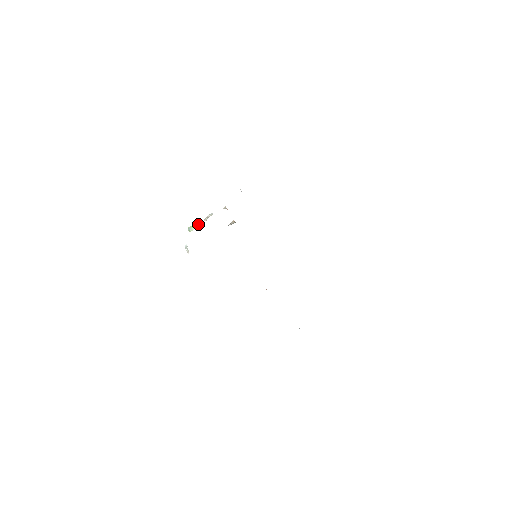
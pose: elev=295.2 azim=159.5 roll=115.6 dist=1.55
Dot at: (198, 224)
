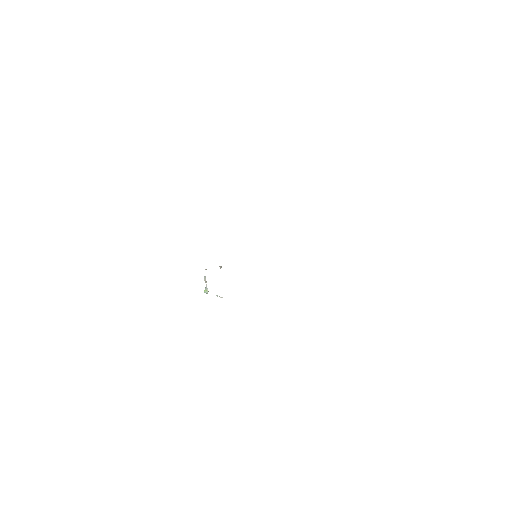
Dot at: (206, 287)
